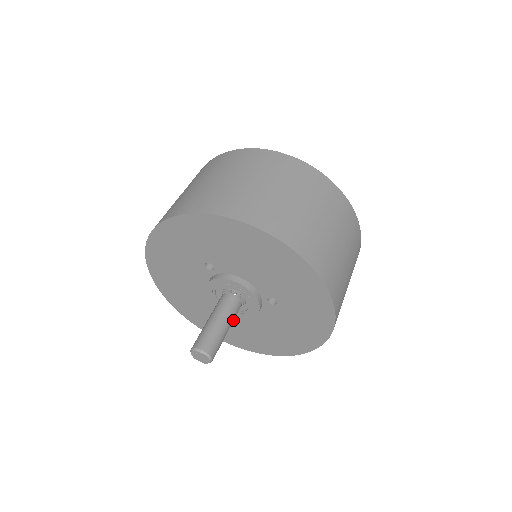
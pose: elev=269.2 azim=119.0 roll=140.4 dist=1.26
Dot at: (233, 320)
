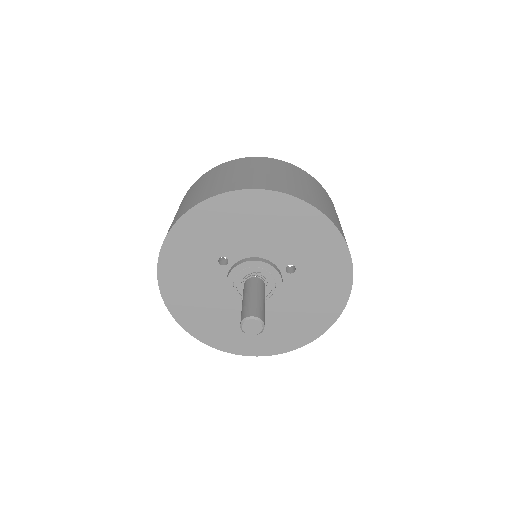
Dot at: (264, 296)
